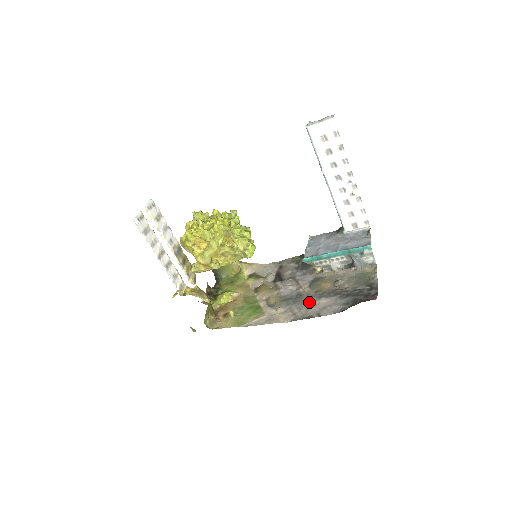
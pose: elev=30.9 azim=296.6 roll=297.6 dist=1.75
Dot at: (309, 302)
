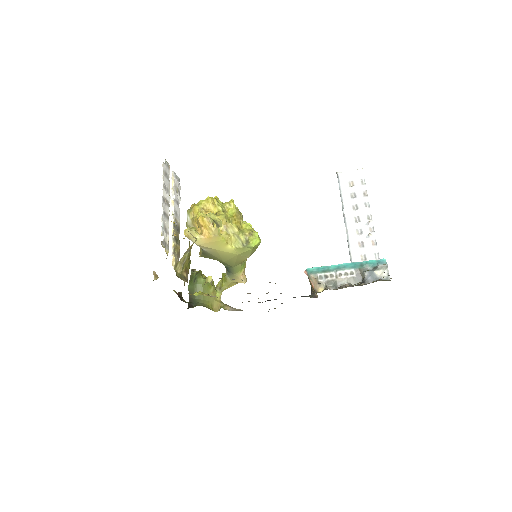
Dot at: occluded
